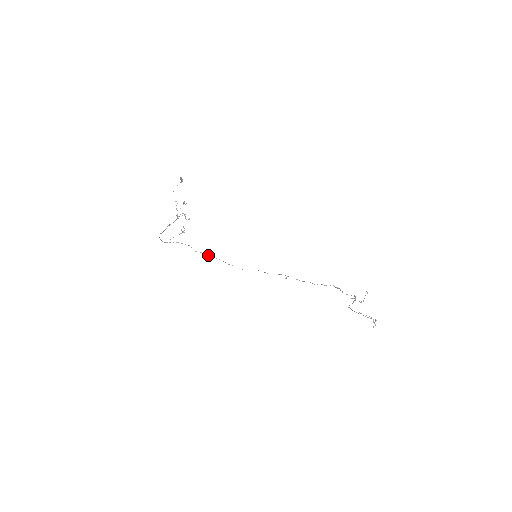
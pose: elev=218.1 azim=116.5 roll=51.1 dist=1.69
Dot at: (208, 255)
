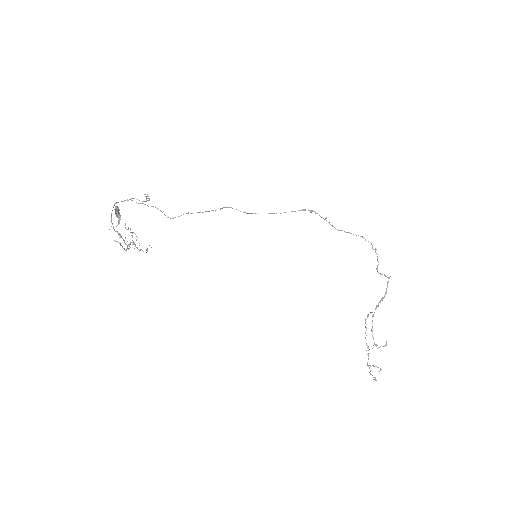
Dot at: (192, 213)
